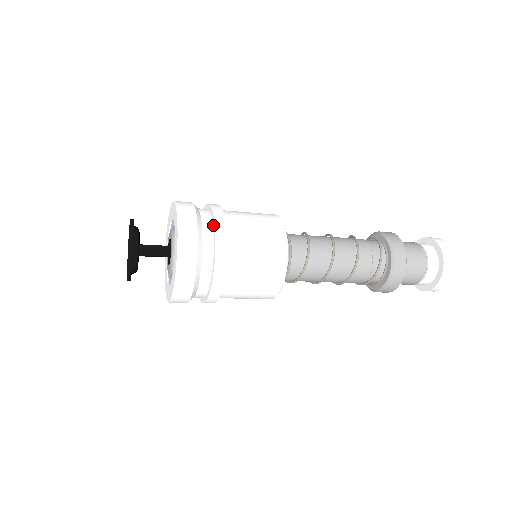
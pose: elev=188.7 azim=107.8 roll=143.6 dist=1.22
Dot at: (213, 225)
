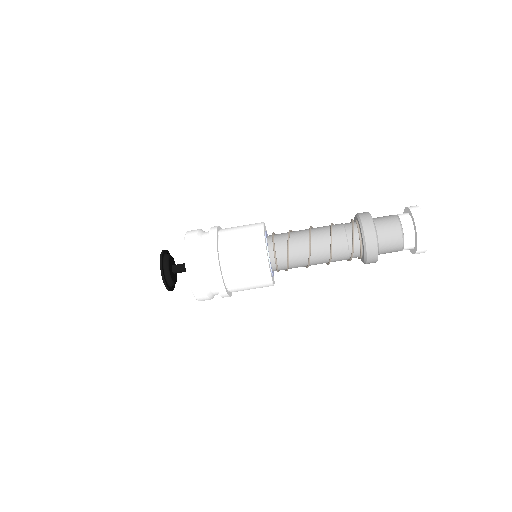
Dot at: (209, 238)
